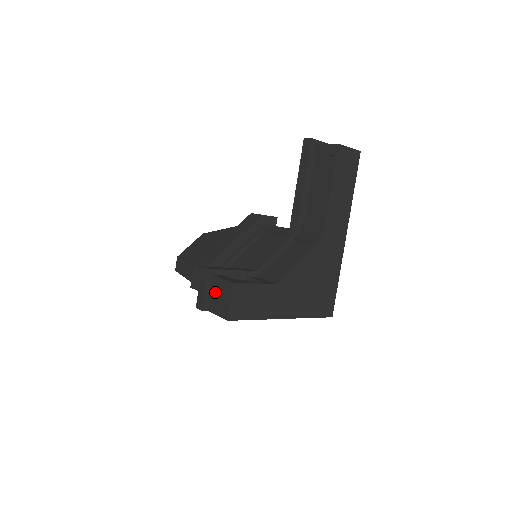
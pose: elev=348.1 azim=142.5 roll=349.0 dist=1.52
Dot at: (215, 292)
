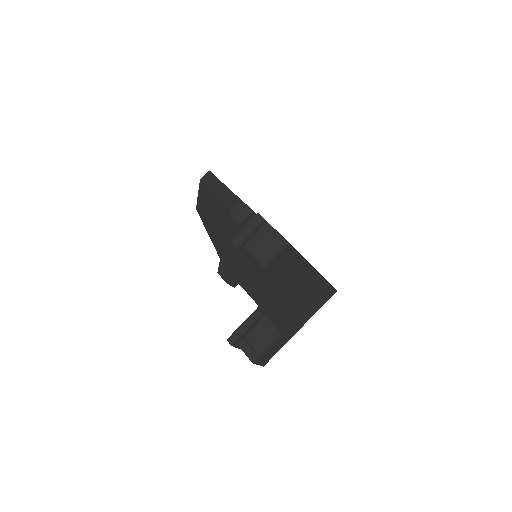
Dot at: occluded
